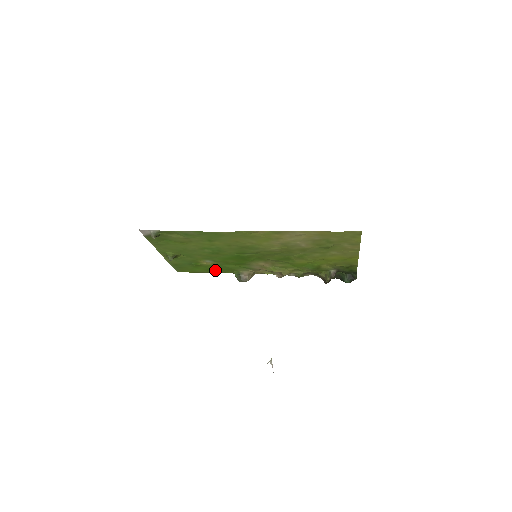
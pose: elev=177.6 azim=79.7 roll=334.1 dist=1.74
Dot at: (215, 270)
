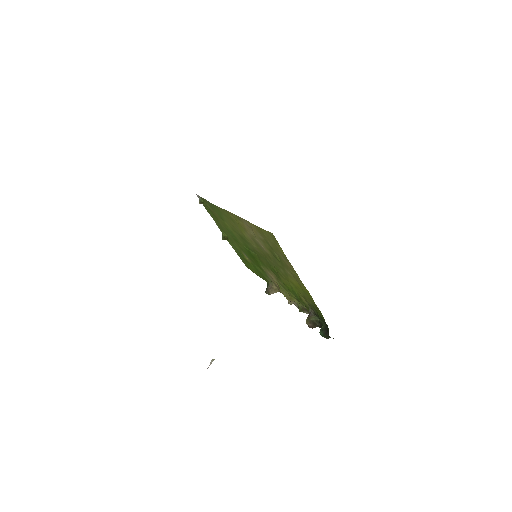
Dot at: occluded
